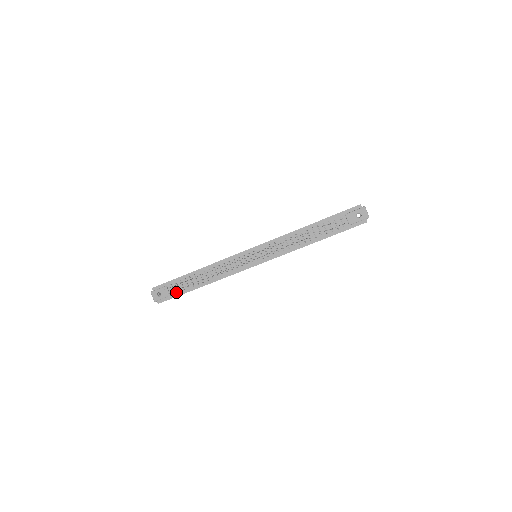
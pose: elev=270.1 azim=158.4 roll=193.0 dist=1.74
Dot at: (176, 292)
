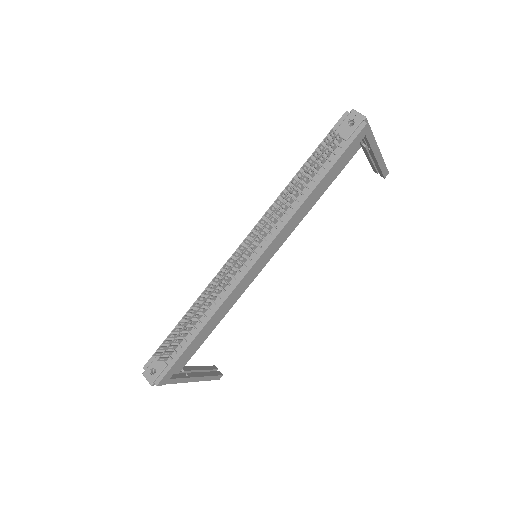
Dot at: (173, 356)
